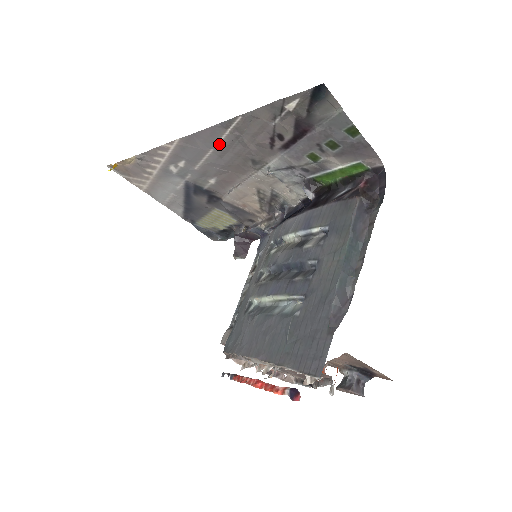
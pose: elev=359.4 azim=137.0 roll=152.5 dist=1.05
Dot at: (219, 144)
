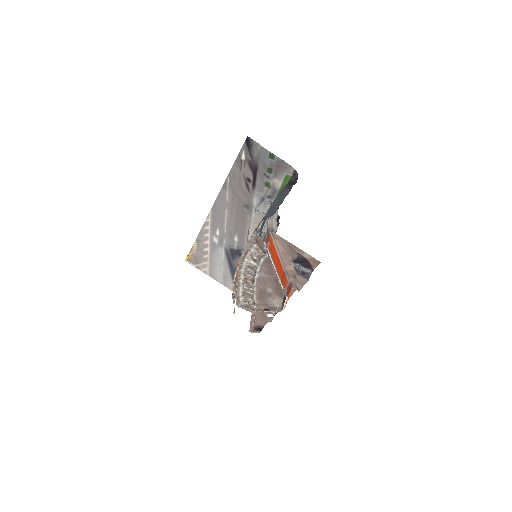
Dot at: (228, 203)
